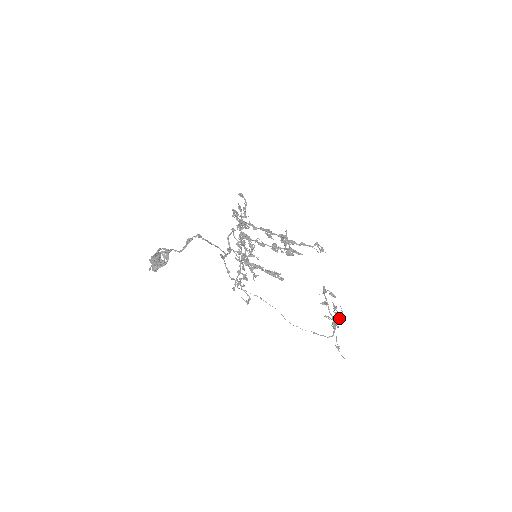
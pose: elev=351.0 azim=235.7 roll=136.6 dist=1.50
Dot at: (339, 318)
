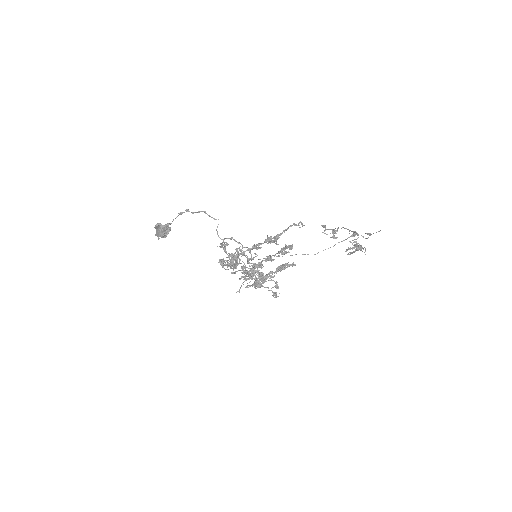
Dot at: occluded
